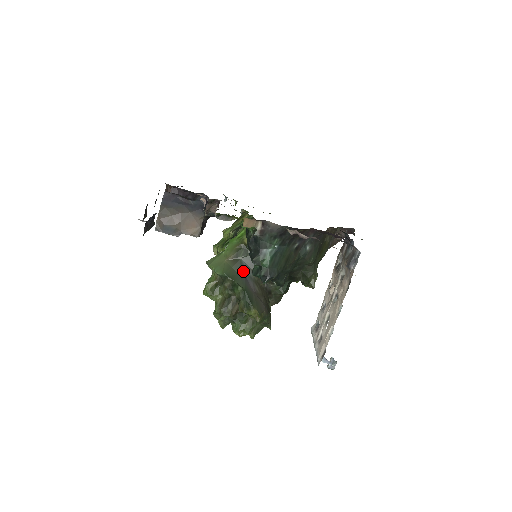
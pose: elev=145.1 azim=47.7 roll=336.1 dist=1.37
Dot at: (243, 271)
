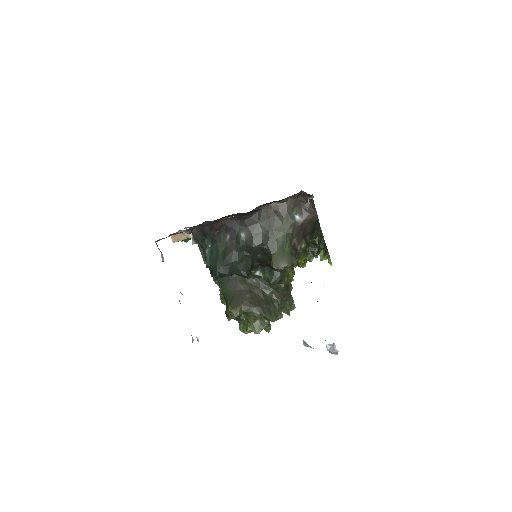
Dot at: occluded
